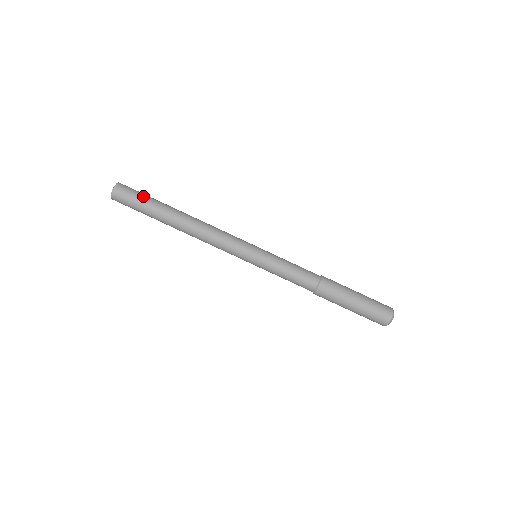
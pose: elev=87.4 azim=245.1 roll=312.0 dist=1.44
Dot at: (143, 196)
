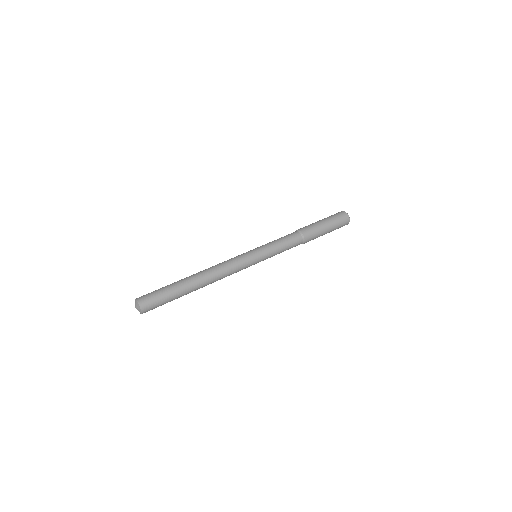
Dot at: occluded
